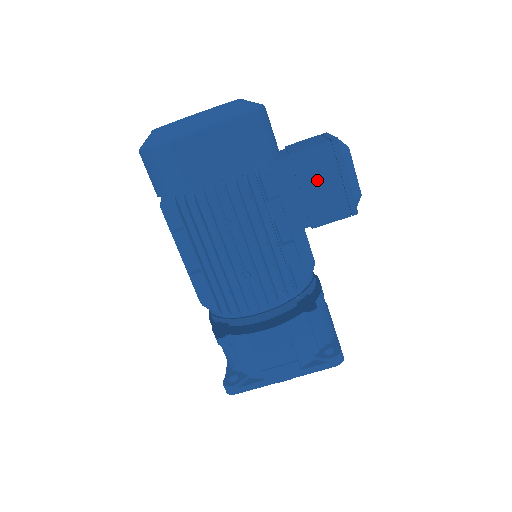
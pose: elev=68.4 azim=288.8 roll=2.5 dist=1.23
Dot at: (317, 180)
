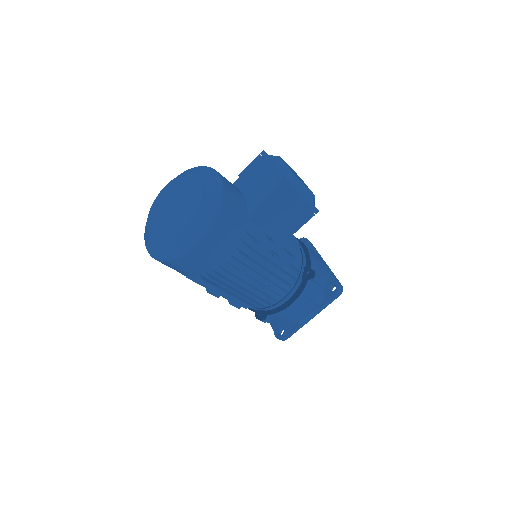
Dot at: (284, 210)
